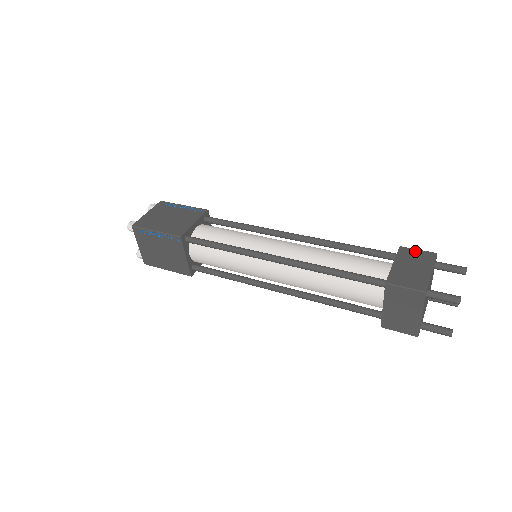
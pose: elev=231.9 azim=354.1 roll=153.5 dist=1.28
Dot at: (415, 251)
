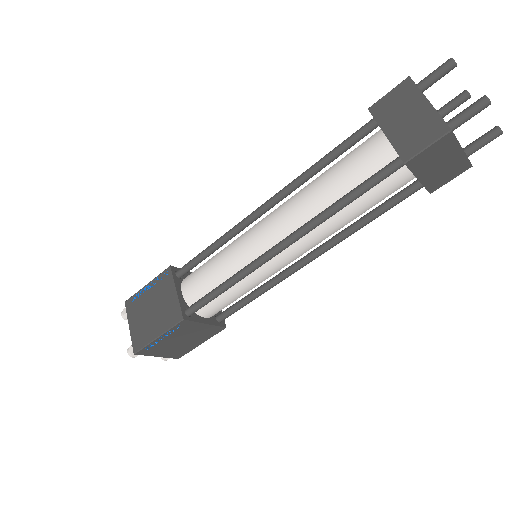
Dot at: (387, 98)
